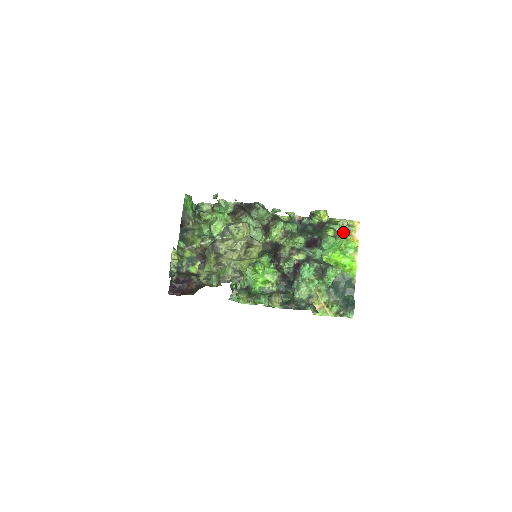
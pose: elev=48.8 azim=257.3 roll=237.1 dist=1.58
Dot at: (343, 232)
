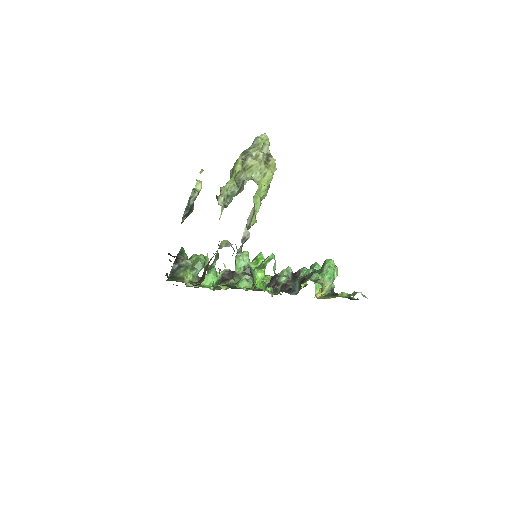
Dot at: occluded
